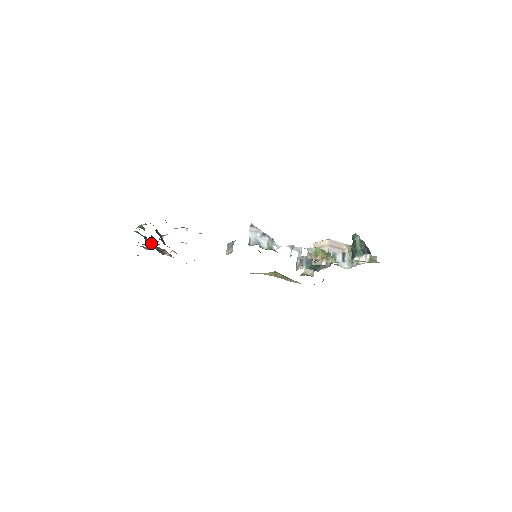
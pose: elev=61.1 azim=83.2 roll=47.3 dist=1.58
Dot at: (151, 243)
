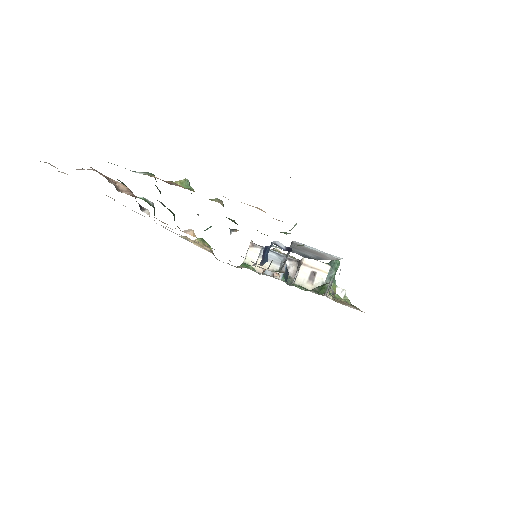
Dot at: occluded
